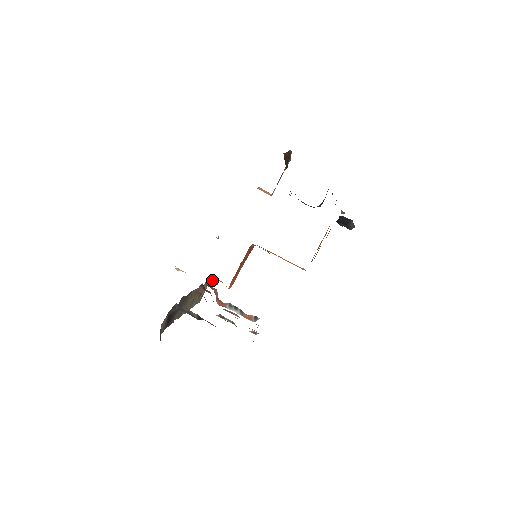
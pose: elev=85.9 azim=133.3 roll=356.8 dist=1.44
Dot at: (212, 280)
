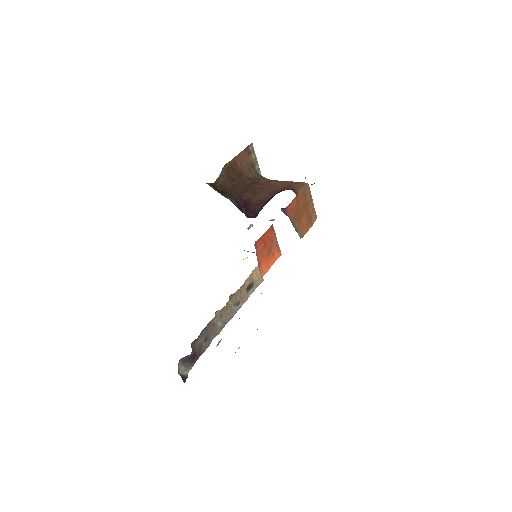
Dot at: occluded
